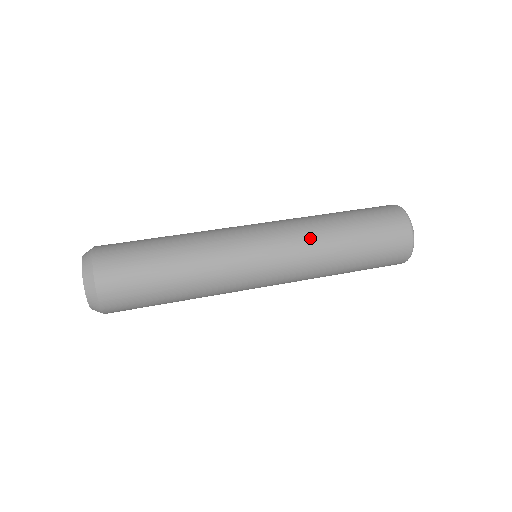
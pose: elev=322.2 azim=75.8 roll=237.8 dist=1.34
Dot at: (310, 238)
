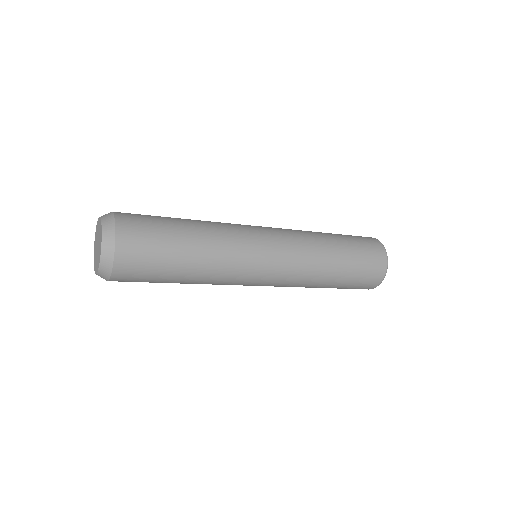
Dot at: (310, 248)
